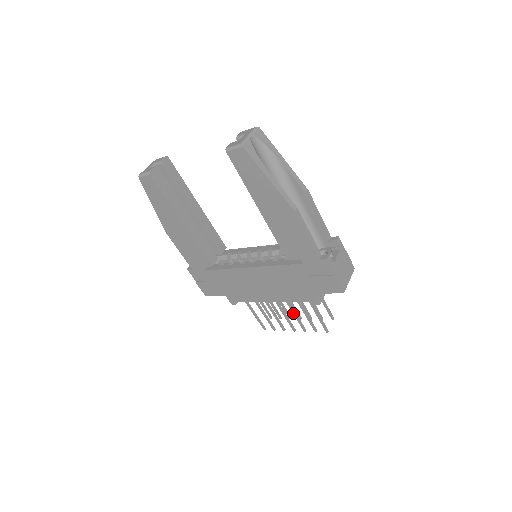
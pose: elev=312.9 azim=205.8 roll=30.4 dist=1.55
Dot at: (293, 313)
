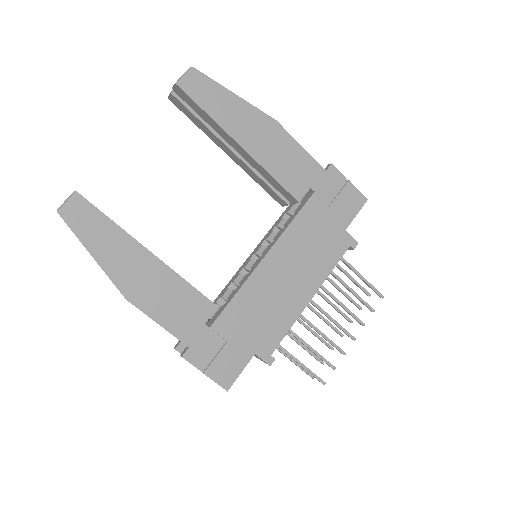
Dot at: (339, 303)
